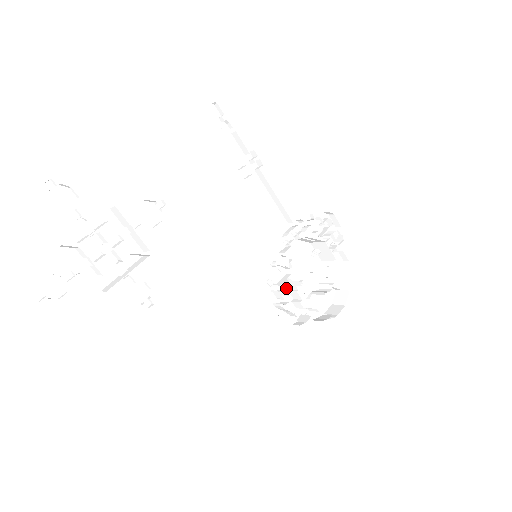
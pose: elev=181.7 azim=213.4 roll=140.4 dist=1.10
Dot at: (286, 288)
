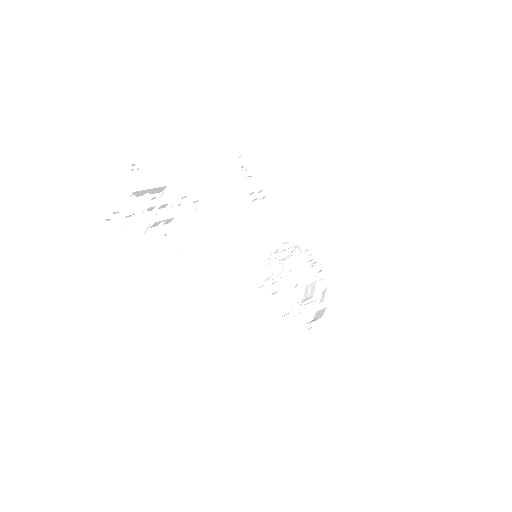
Dot at: occluded
